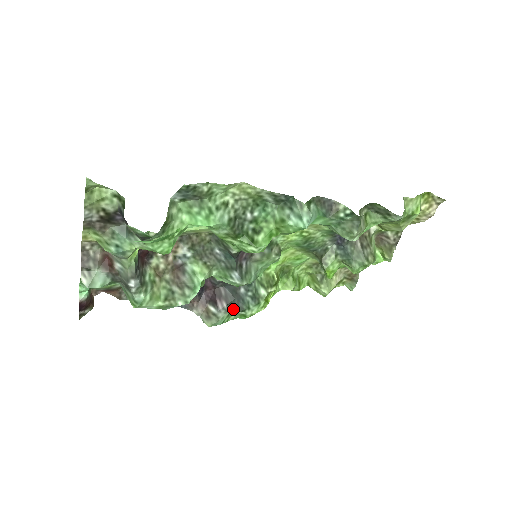
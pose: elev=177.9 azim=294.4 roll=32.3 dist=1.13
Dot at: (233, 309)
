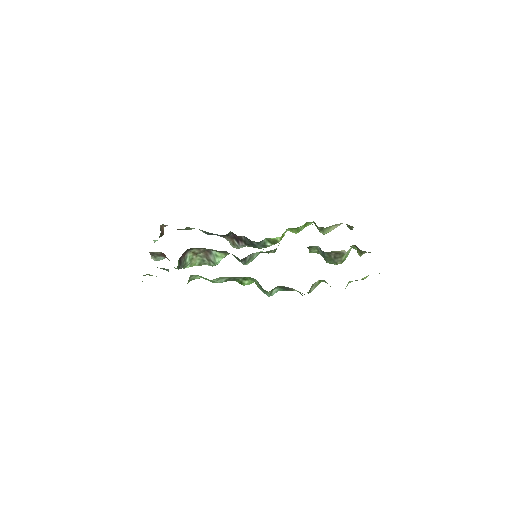
Dot at: (249, 246)
